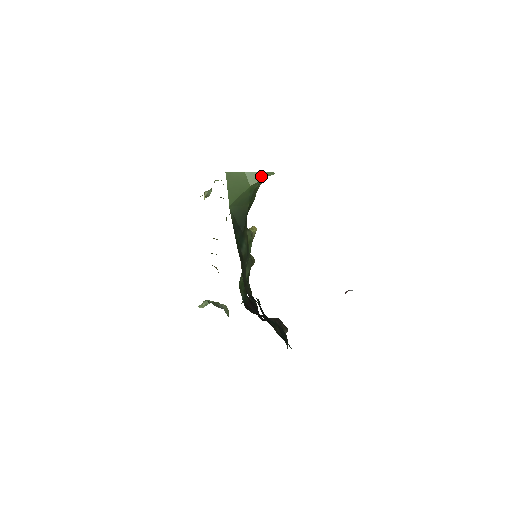
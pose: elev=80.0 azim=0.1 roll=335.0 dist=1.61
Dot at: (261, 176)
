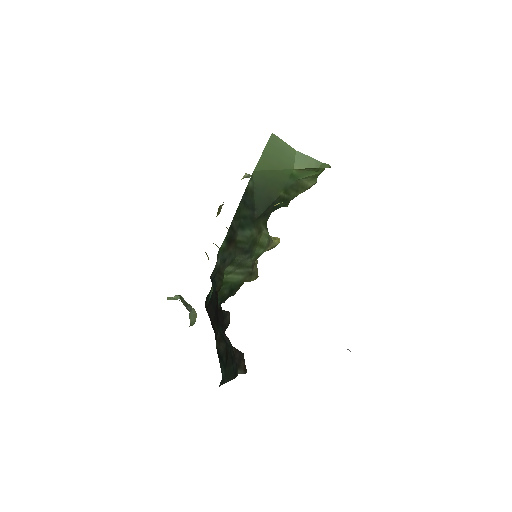
Dot at: (313, 163)
